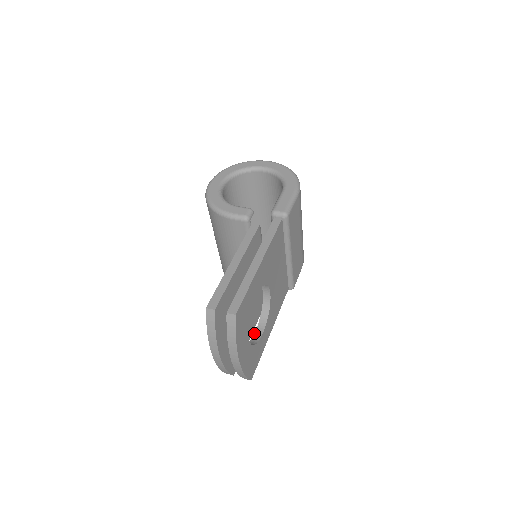
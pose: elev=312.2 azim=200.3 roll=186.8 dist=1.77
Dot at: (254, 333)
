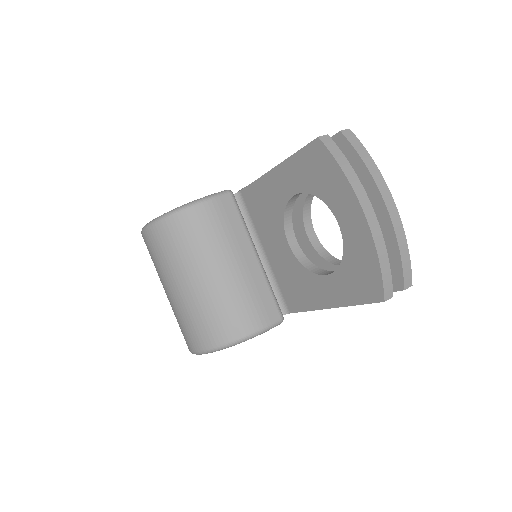
Dot at: occluded
